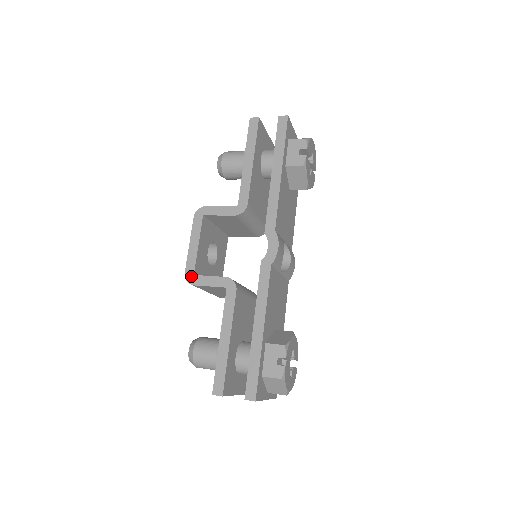
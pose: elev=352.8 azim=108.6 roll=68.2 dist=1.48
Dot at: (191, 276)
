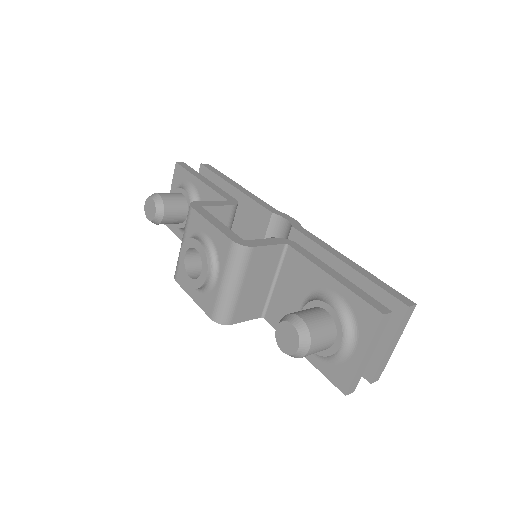
Dot at: (242, 241)
